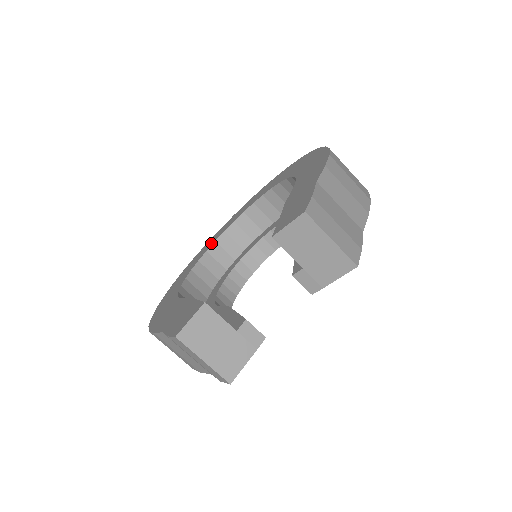
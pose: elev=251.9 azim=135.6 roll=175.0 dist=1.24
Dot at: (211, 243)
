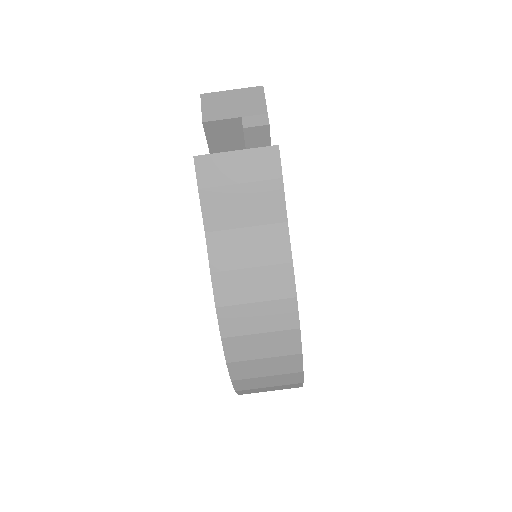
Dot at: occluded
